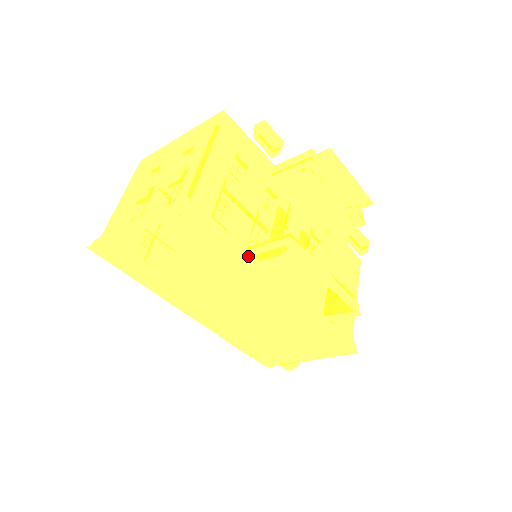
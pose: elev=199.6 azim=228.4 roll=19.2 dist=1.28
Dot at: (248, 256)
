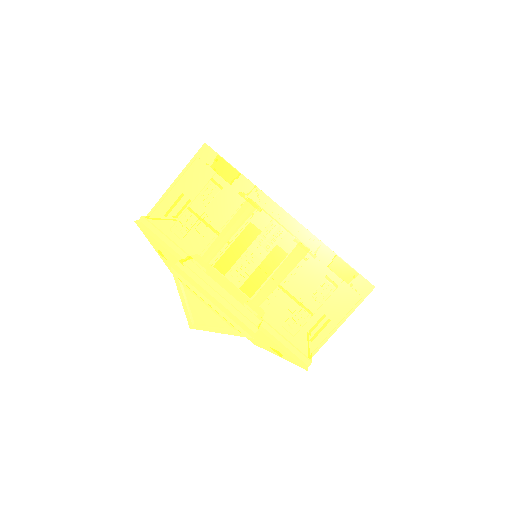
Dot at: occluded
